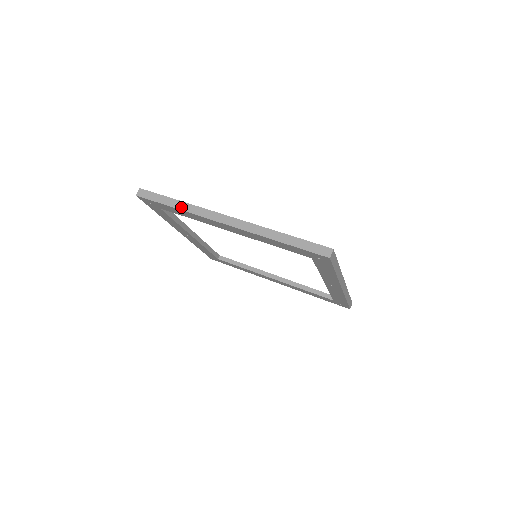
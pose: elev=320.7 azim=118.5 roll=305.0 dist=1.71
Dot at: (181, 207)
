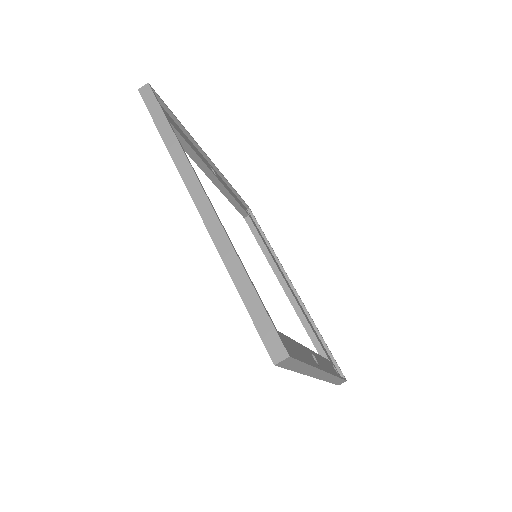
Dot at: (169, 142)
